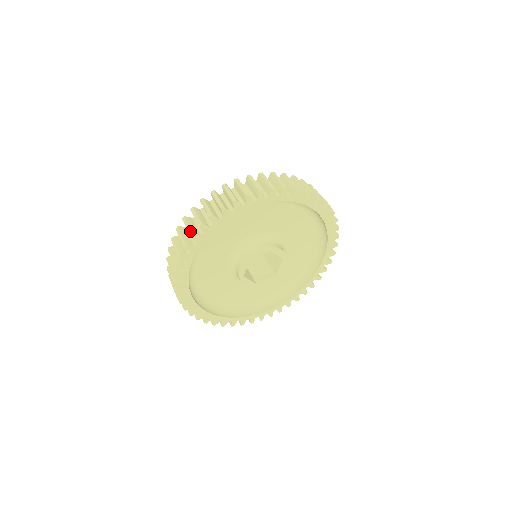
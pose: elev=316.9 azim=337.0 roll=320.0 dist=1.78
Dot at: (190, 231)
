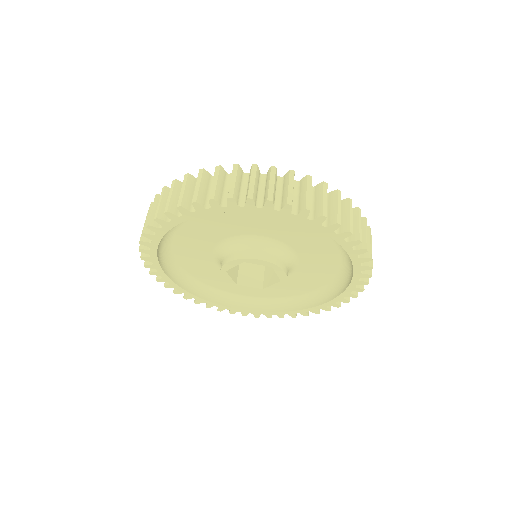
Dot at: occluded
